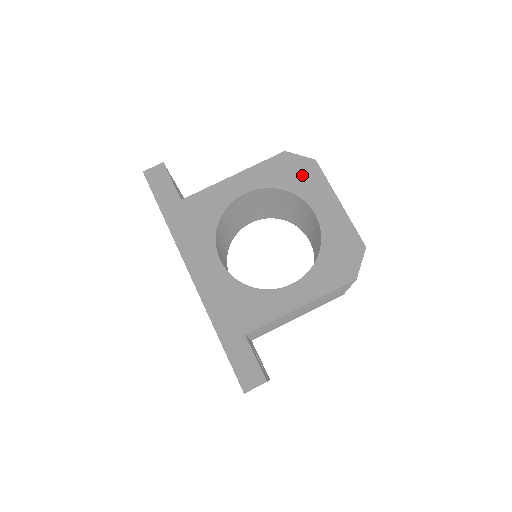
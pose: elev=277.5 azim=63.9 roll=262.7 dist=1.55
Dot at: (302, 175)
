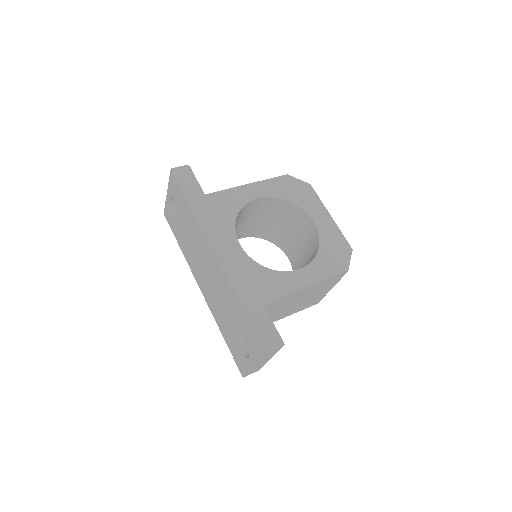
Dot at: (301, 193)
